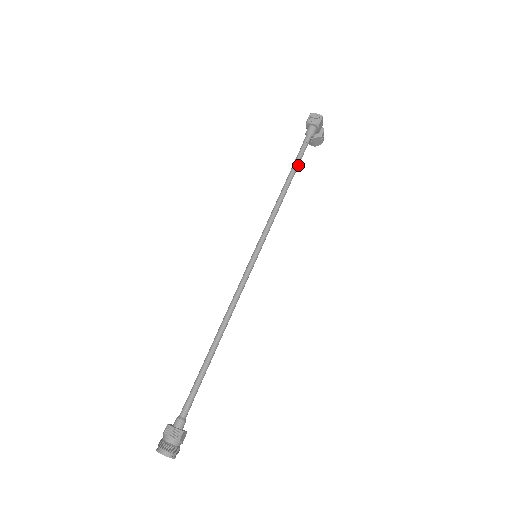
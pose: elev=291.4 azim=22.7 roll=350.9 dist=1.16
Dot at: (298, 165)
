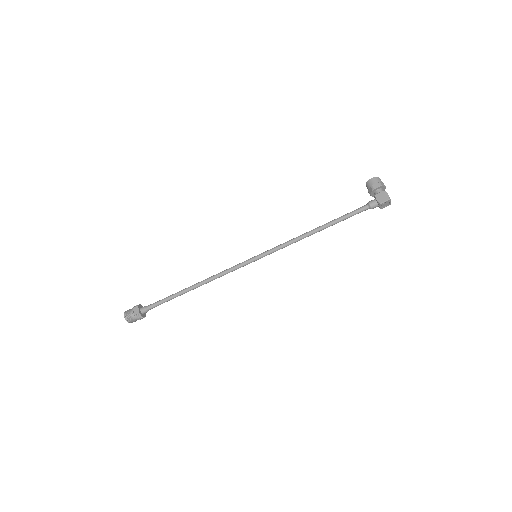
Dot at: (338, 222)
